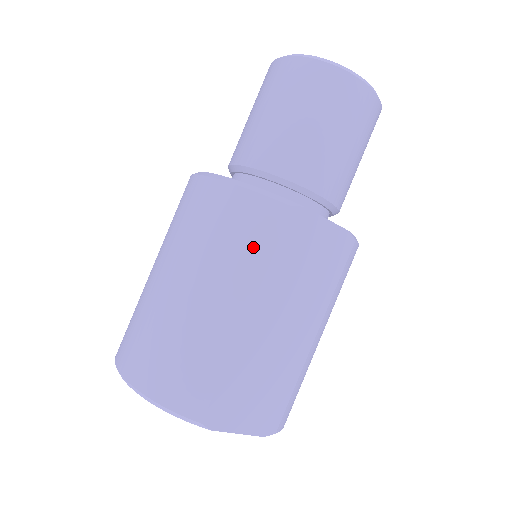
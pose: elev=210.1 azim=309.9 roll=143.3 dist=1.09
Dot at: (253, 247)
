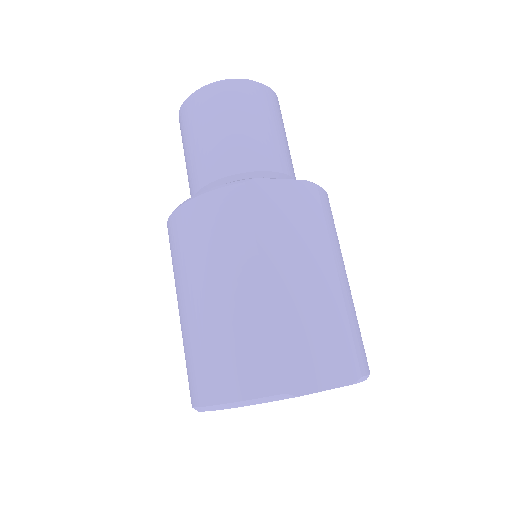
Dot at: (235, 229)
